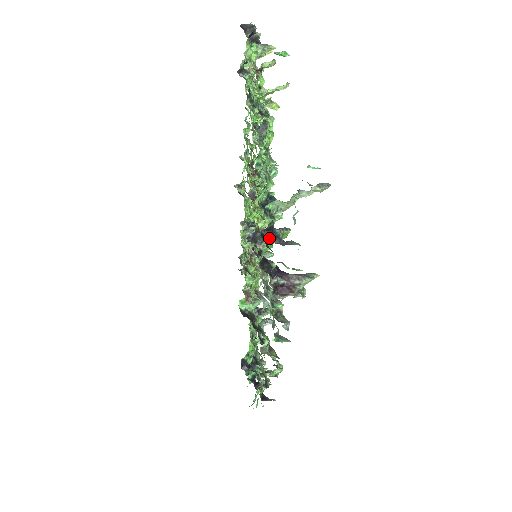
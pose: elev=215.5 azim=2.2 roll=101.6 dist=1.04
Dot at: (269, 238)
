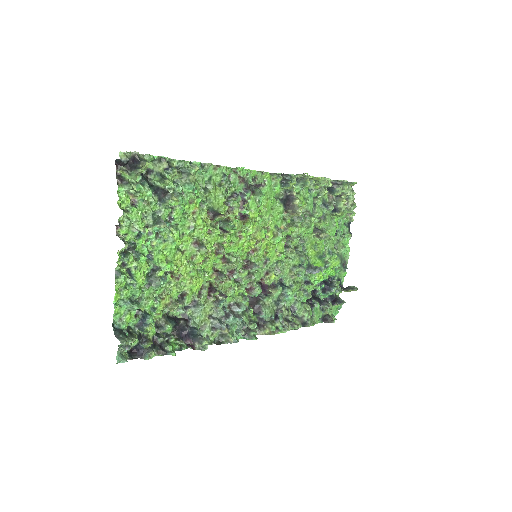
Dot at: (137, 350)
